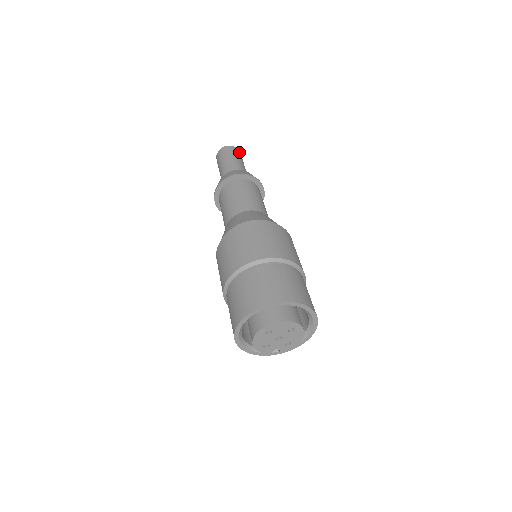
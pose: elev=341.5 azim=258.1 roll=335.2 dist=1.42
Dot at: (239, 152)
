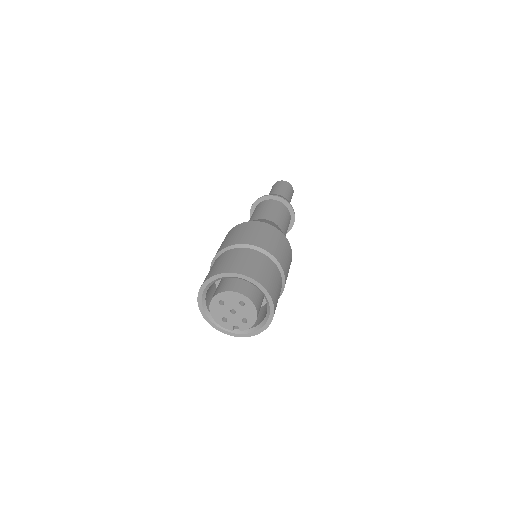
Dot at: (289, 186)
